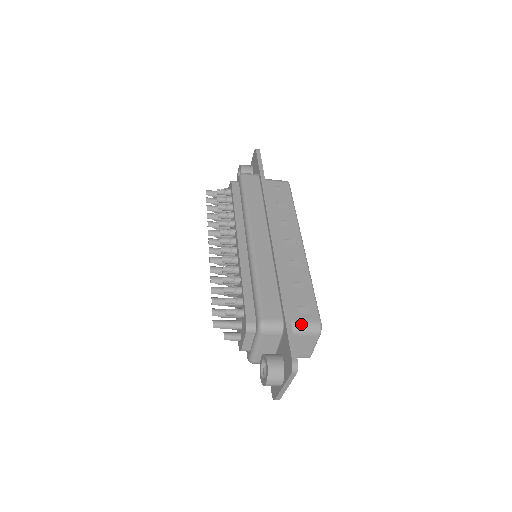
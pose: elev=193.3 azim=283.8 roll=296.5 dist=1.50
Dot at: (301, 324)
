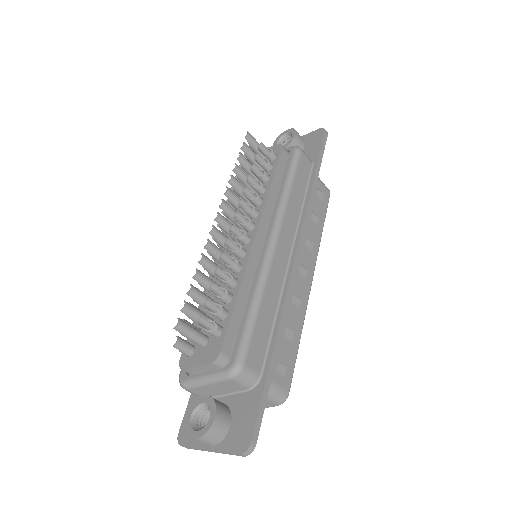
Dot at: (272, 387)
